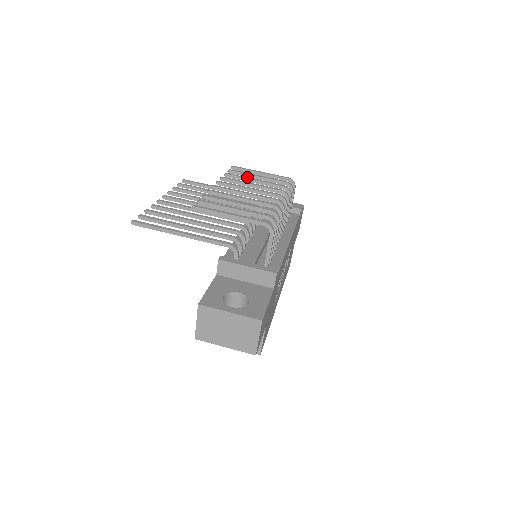
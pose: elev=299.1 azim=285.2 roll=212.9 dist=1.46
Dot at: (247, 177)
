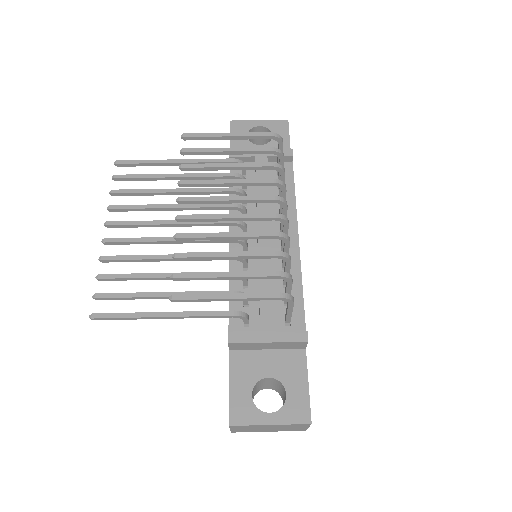
Dot at: (214, 163)
